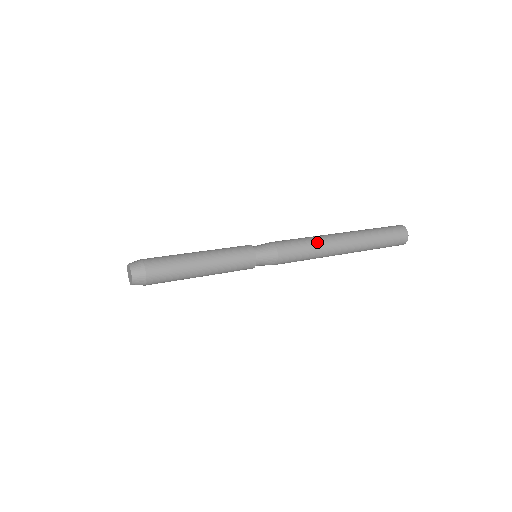
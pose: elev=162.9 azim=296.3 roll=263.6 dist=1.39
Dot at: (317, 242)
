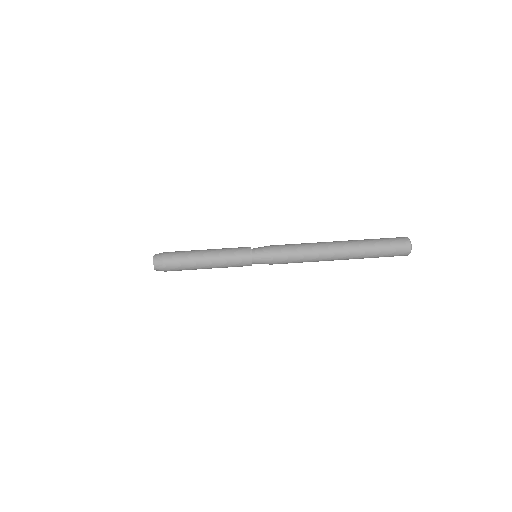
Dot at: (311, 256)
